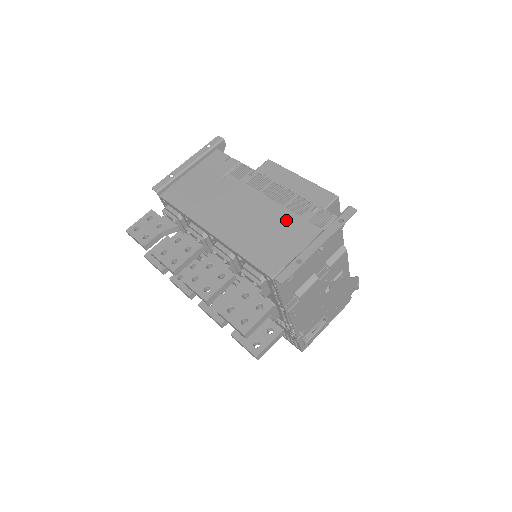
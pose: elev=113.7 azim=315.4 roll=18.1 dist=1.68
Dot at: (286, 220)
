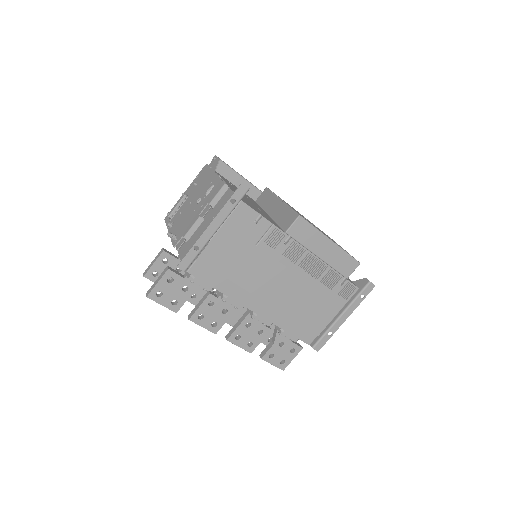
Dot at: (320, 295)
